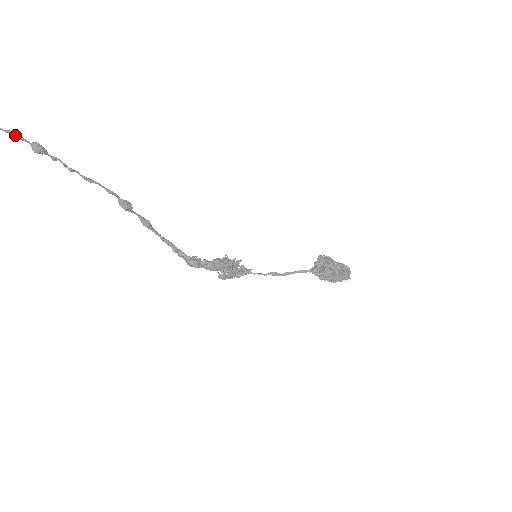
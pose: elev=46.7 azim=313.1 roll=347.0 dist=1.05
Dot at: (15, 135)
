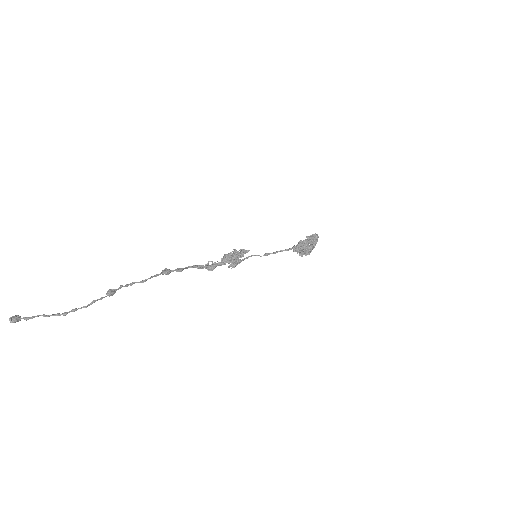
Dot at: (97, 300)
